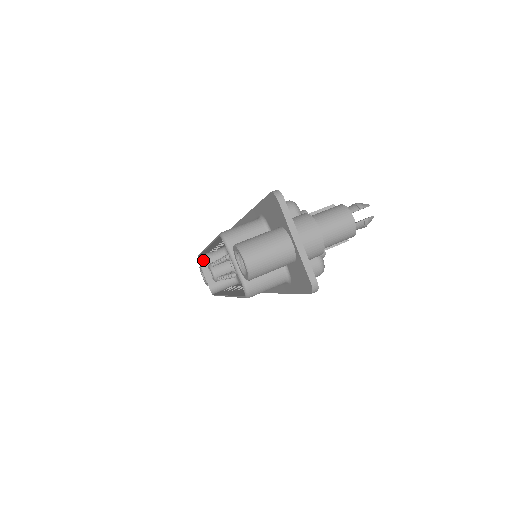
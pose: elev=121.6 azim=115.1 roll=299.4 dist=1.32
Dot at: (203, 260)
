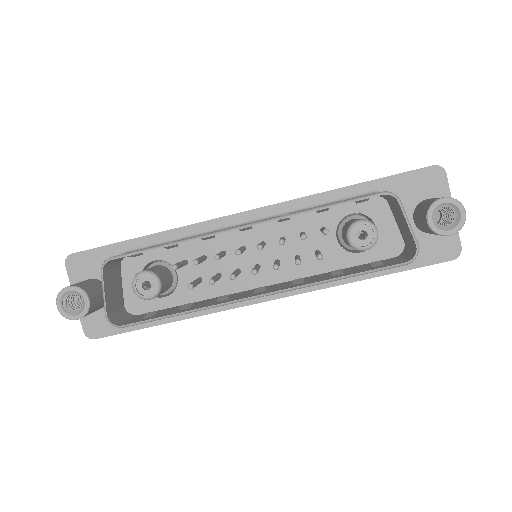
Dot at: (105, 269)
